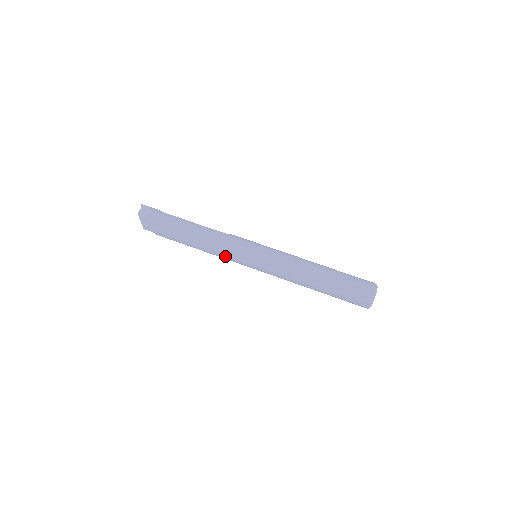
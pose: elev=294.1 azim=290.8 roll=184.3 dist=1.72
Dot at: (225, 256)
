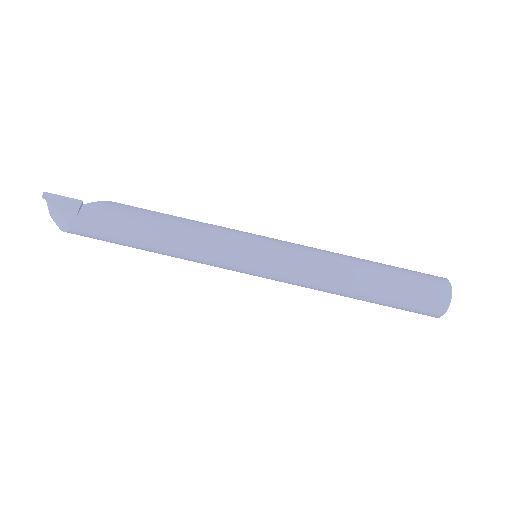
Dot at: occluded
